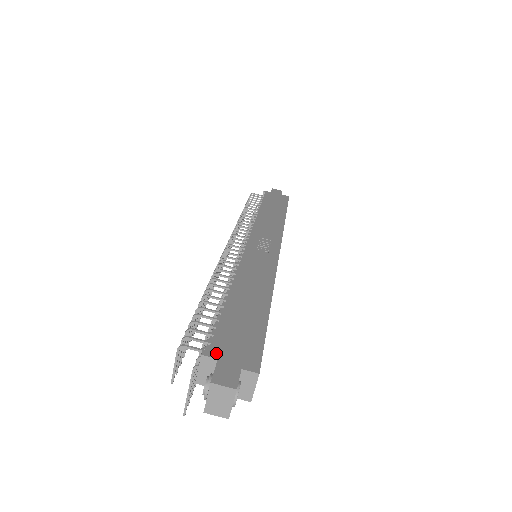
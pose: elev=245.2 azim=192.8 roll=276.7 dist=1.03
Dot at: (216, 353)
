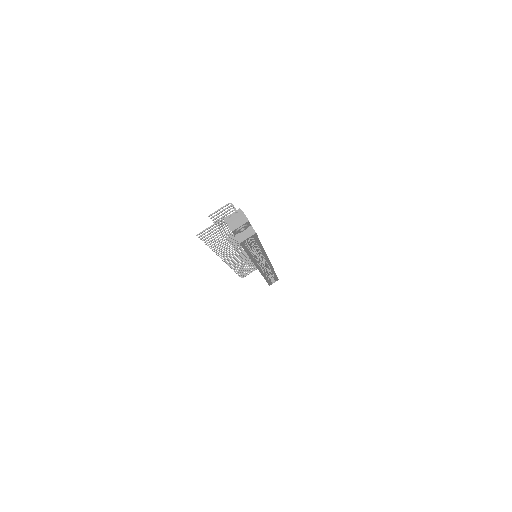
Dot at: occluded
